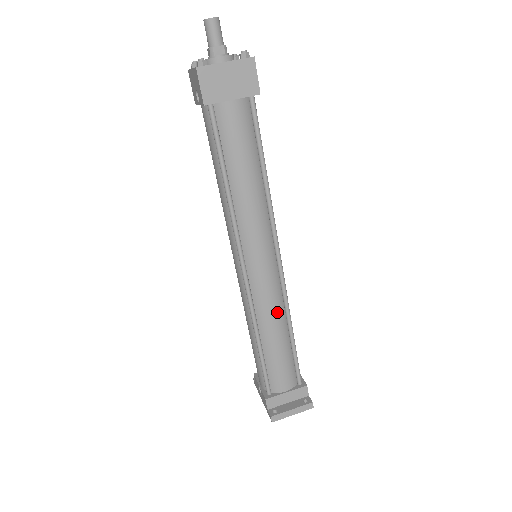
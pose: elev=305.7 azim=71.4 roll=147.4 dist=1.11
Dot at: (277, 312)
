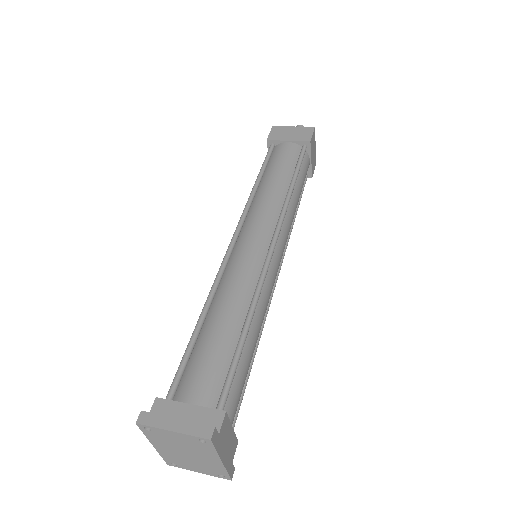
Dot at: (242, 289)
